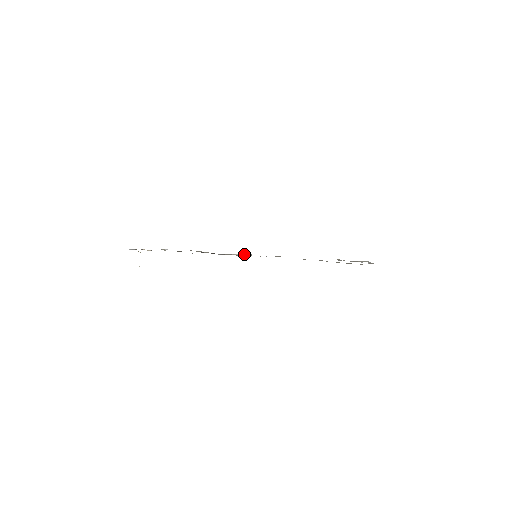
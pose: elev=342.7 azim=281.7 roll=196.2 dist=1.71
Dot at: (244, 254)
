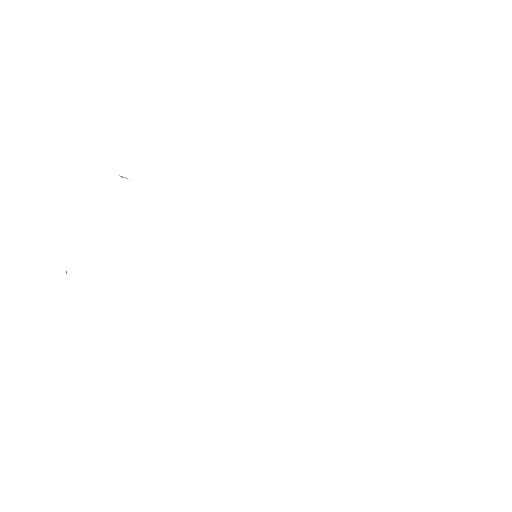
Dot at: occluded
